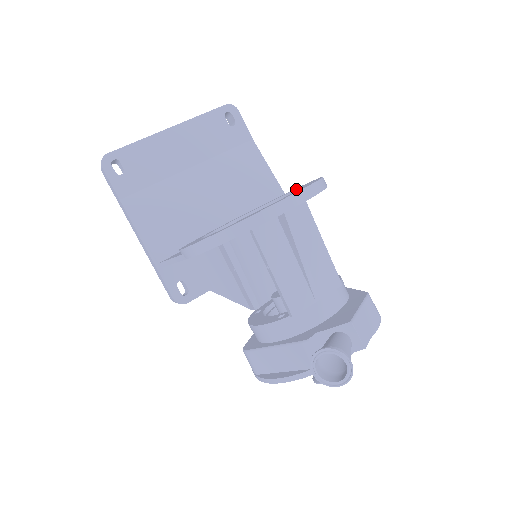
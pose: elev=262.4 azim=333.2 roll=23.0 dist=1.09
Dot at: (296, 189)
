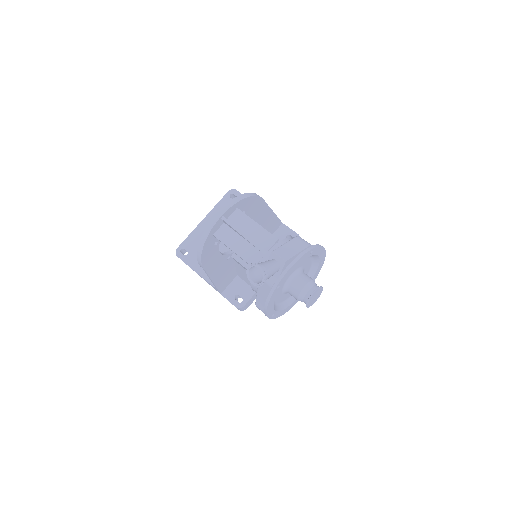
Dot at: occluded
